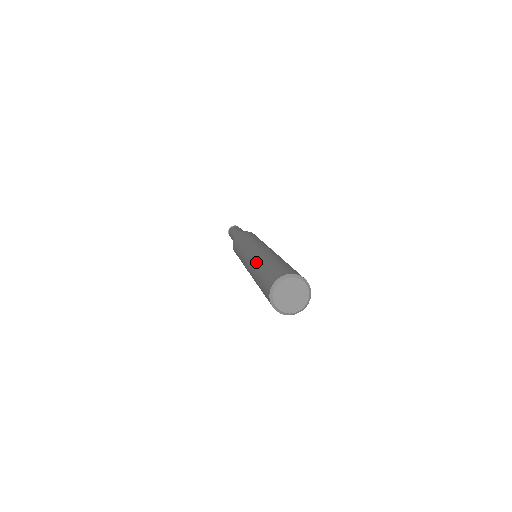
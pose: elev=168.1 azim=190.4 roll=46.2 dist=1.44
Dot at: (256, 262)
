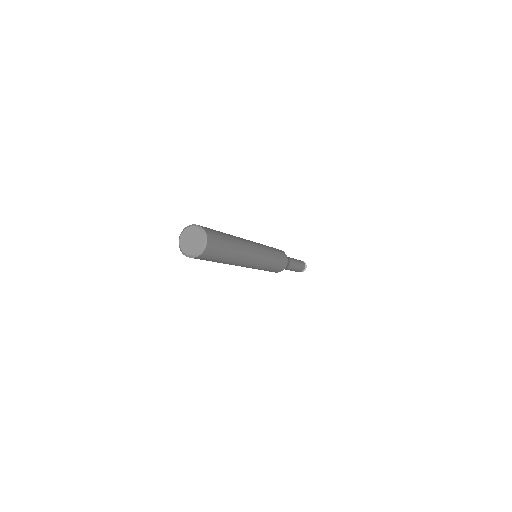
Dot at: occluded
